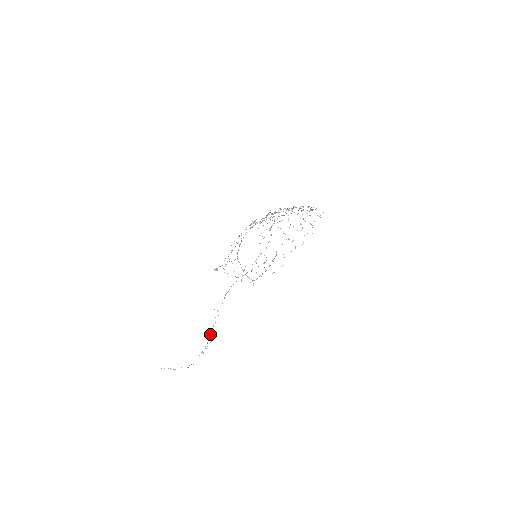
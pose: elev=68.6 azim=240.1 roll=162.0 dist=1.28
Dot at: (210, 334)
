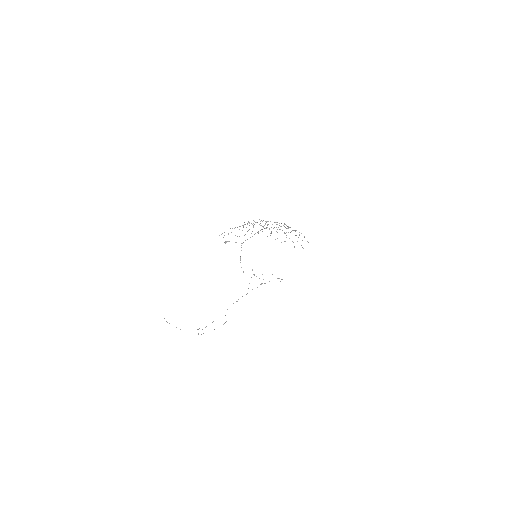
Dot at: occluded
